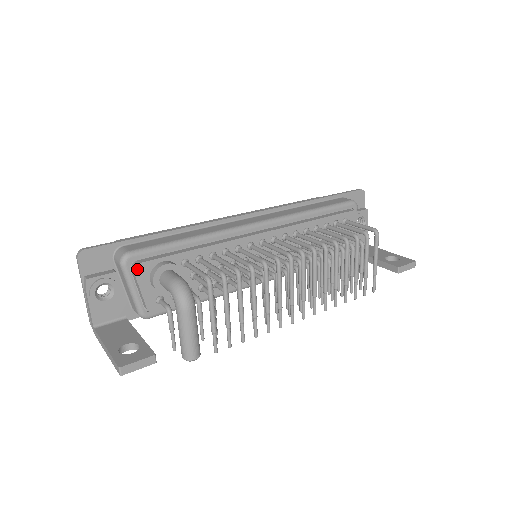
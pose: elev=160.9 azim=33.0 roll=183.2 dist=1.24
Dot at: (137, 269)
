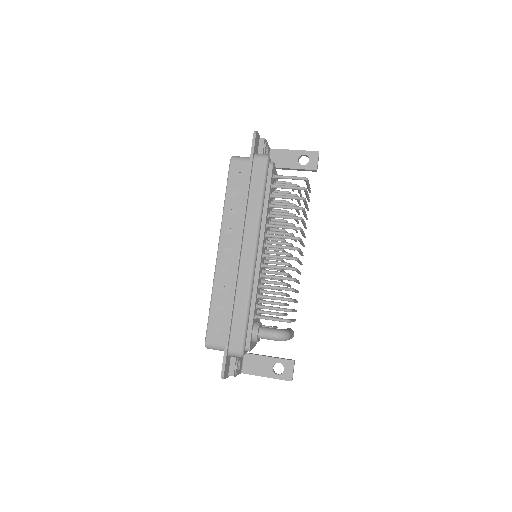
Dot at: (250, 350)
